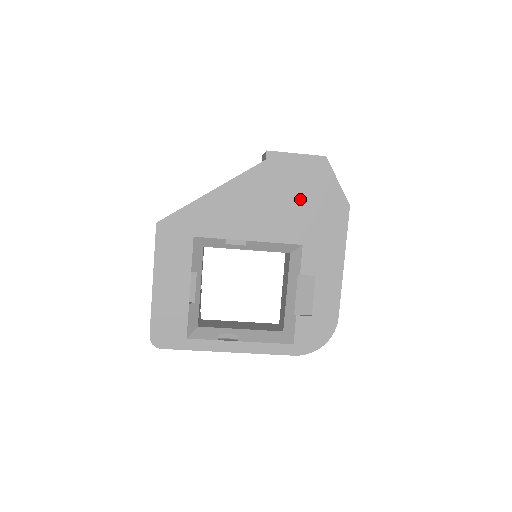
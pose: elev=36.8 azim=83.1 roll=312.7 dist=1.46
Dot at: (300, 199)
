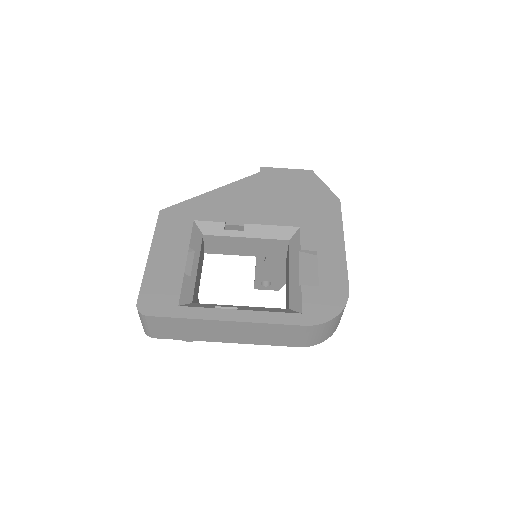
Dot at: (293, 196)
